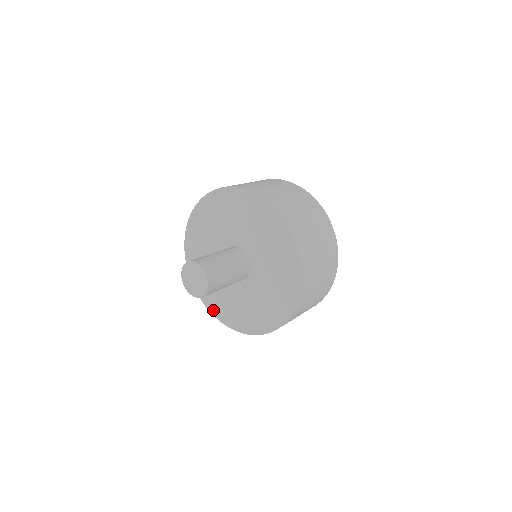
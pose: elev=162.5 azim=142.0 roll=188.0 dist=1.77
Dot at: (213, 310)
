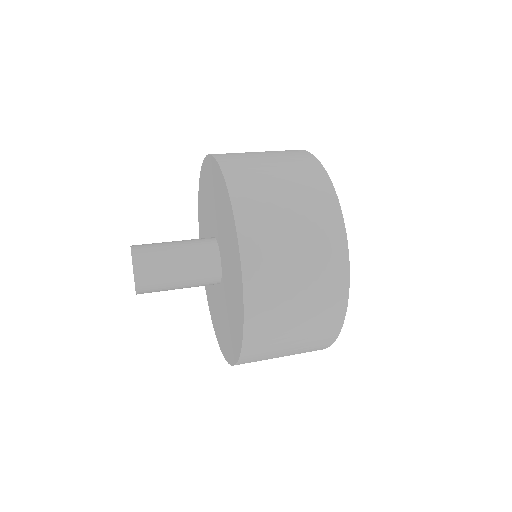
Dot at: (208, 300)
